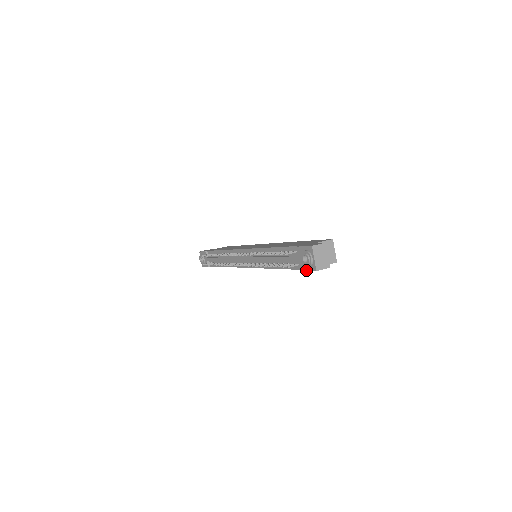
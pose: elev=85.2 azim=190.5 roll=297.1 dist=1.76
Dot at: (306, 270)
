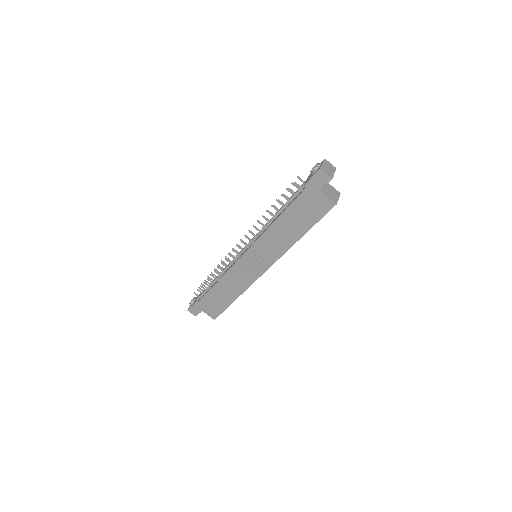
Dot at: (310, 179)
